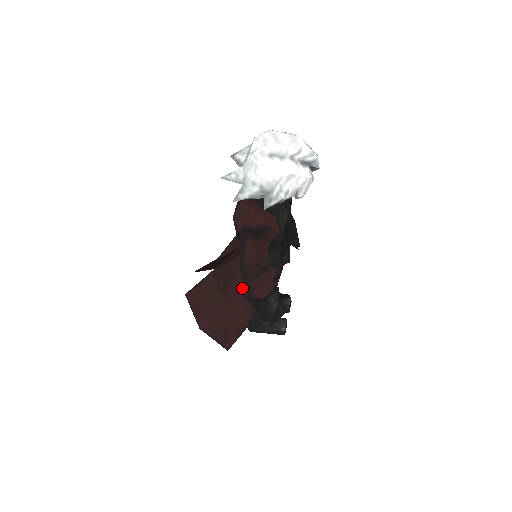
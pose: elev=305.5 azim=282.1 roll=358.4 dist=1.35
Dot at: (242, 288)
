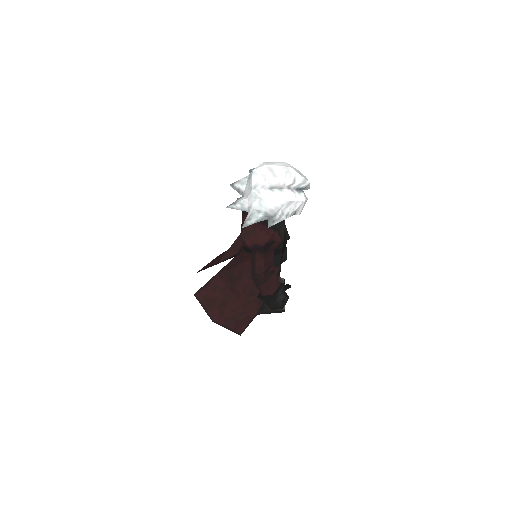
Dot at: (250, 286)
